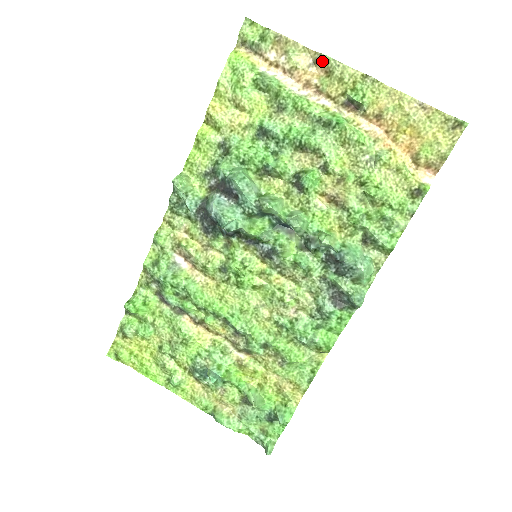
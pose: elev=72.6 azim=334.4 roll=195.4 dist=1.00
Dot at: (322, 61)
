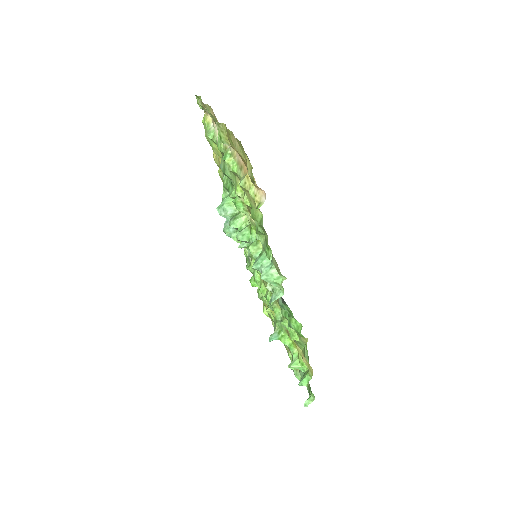
Dot at: occluded
